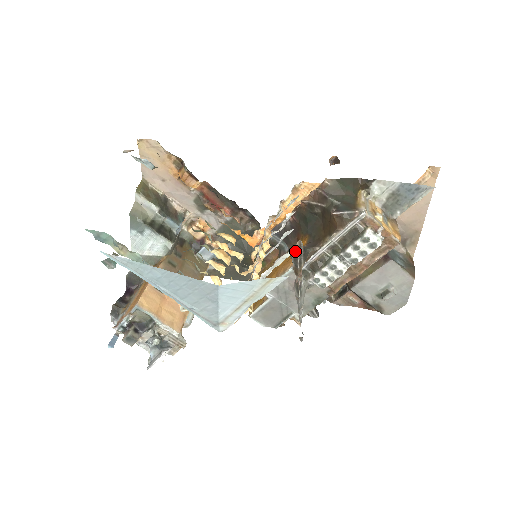
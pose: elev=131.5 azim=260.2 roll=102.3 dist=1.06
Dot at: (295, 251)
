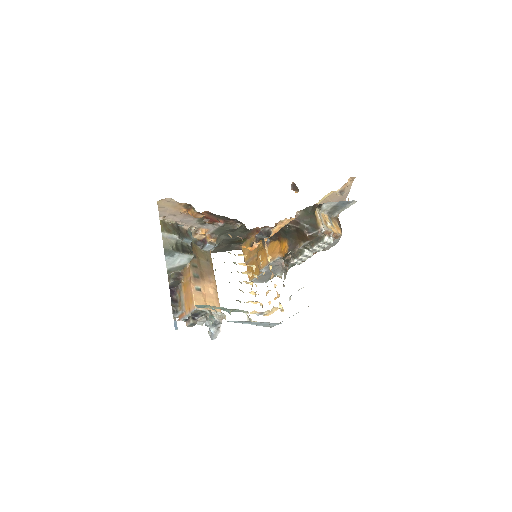
Dot at: (288, 260)
